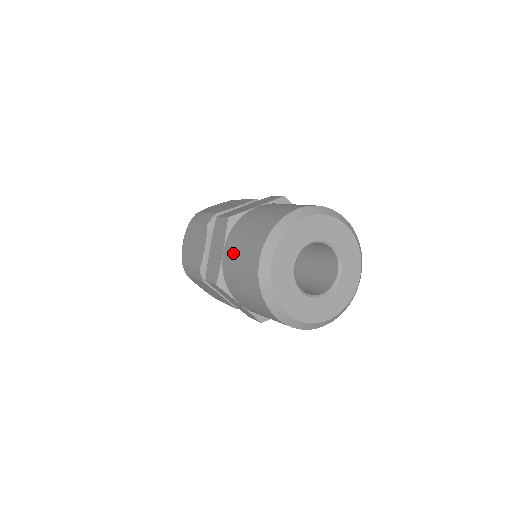
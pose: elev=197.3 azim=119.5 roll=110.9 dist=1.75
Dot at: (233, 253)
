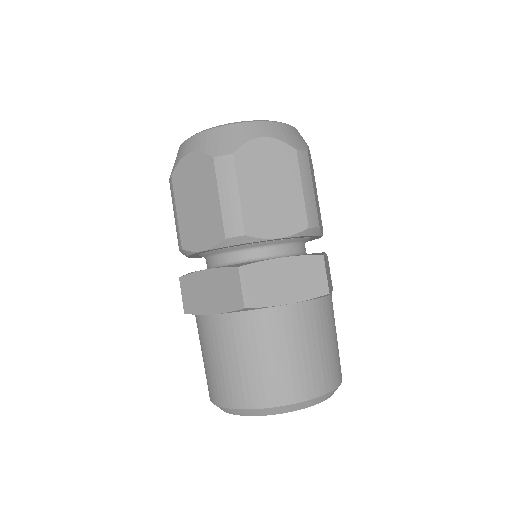
Dot at: (218, 344)
